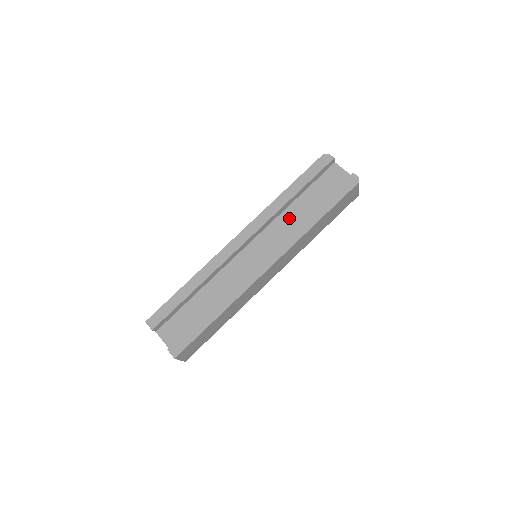
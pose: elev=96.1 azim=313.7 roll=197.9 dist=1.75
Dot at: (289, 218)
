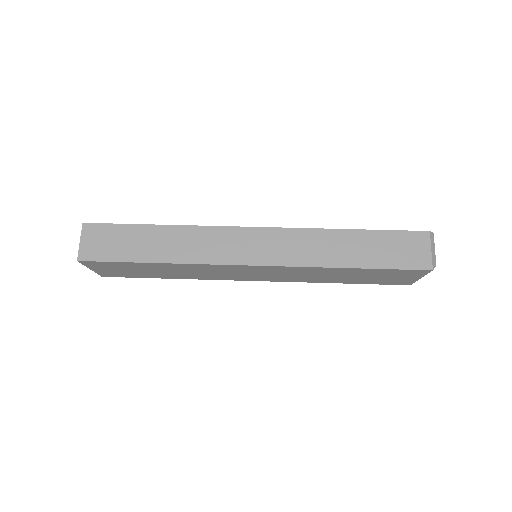
Dot at: occluded
